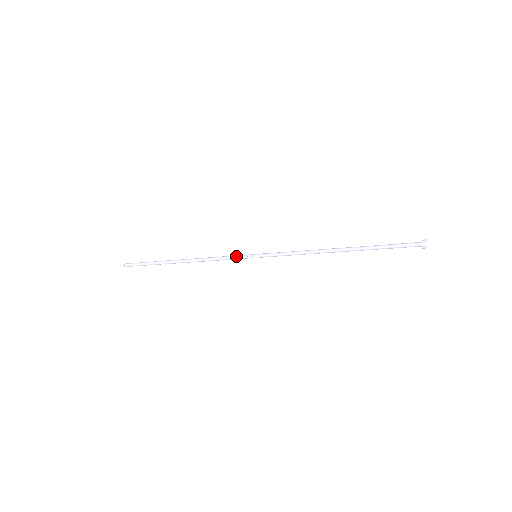
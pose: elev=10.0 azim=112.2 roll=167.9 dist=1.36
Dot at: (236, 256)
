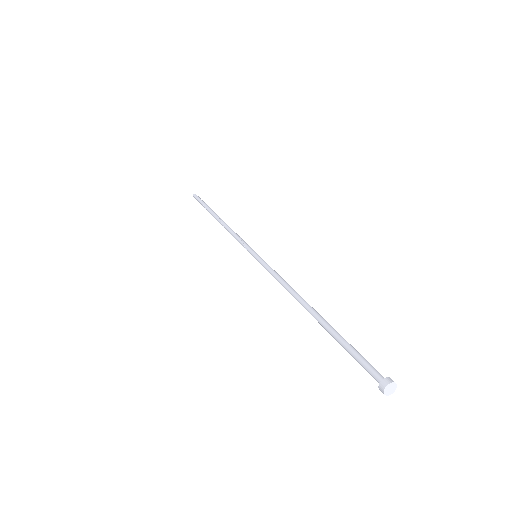
Dot at: occluded
